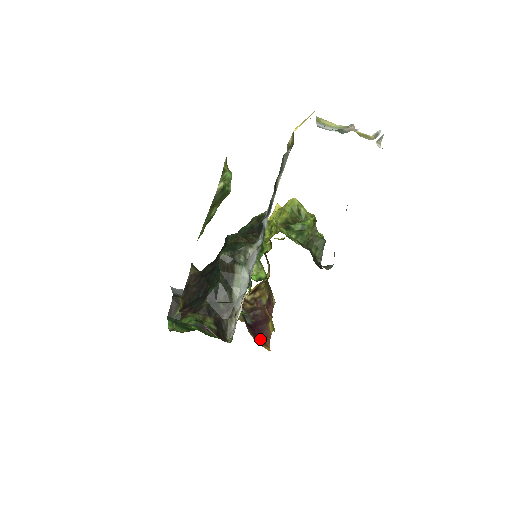
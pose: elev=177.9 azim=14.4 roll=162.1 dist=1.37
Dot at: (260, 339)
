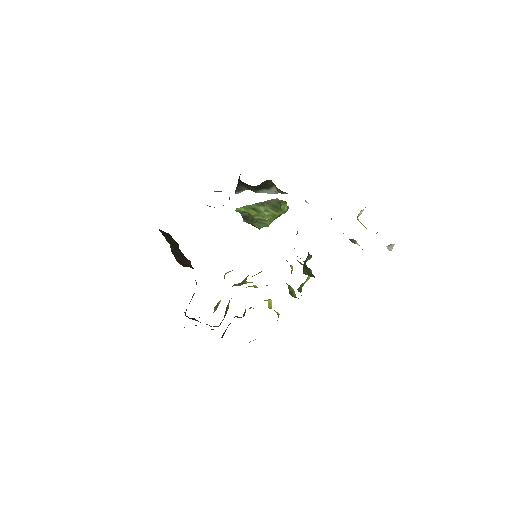
Dot at: occluded
